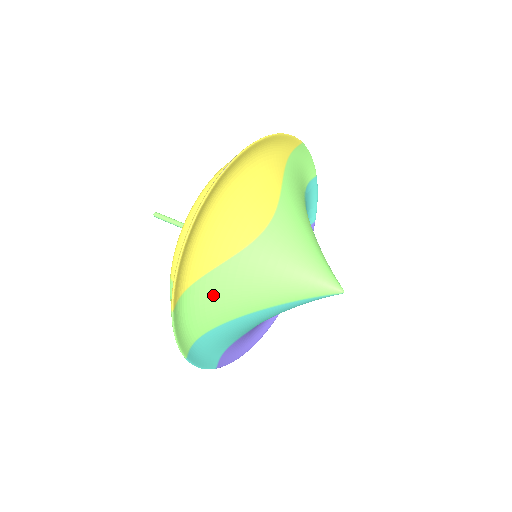
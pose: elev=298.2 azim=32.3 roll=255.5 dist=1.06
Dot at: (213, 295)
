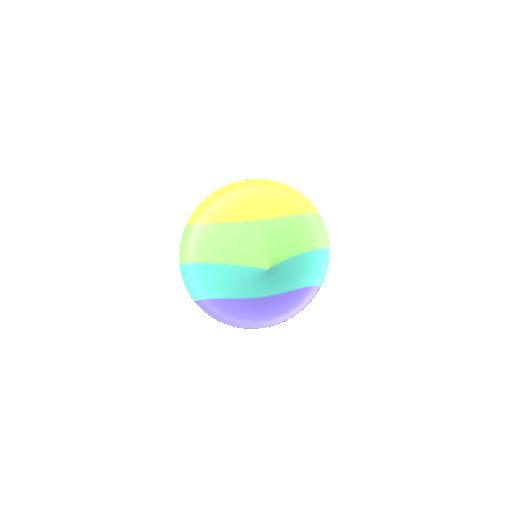
Dot at: (210, 237)
